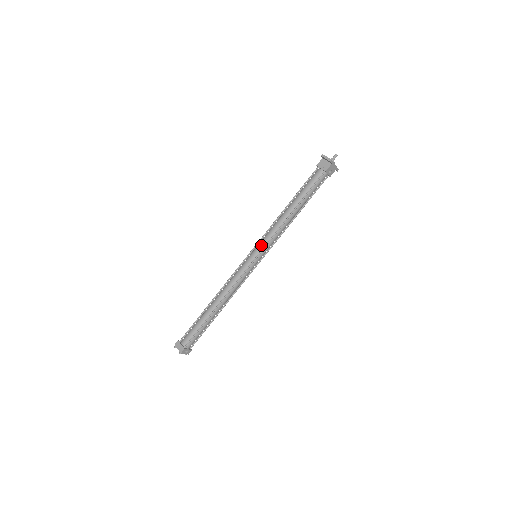
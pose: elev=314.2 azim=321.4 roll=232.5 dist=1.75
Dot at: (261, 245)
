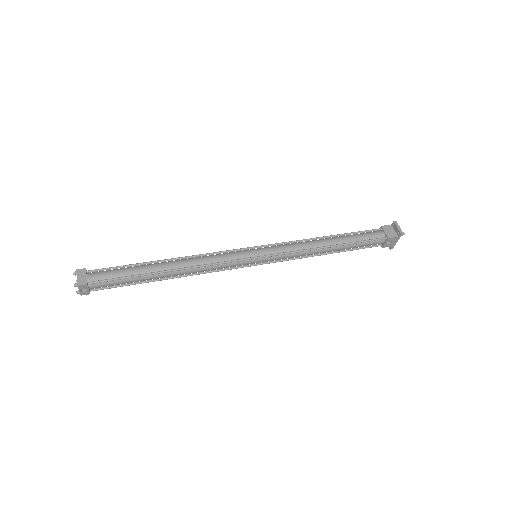
Dot at: (273, 249)
